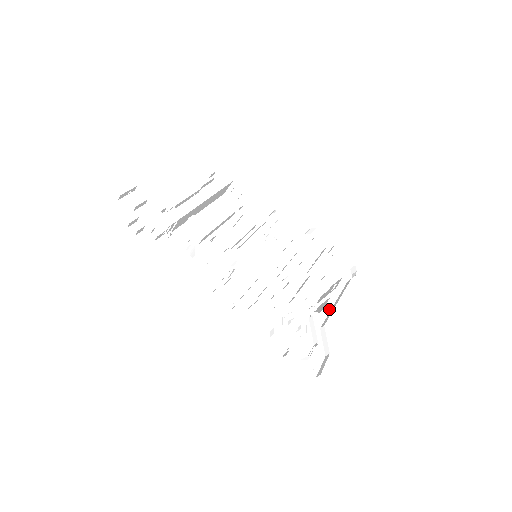
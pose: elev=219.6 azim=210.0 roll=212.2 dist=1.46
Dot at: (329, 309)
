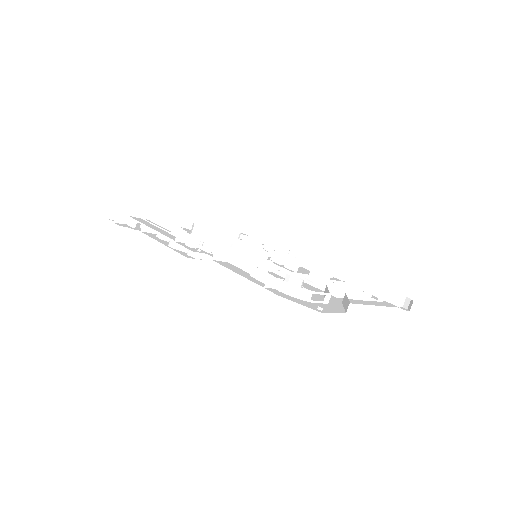
Dot at: (362, 303)
